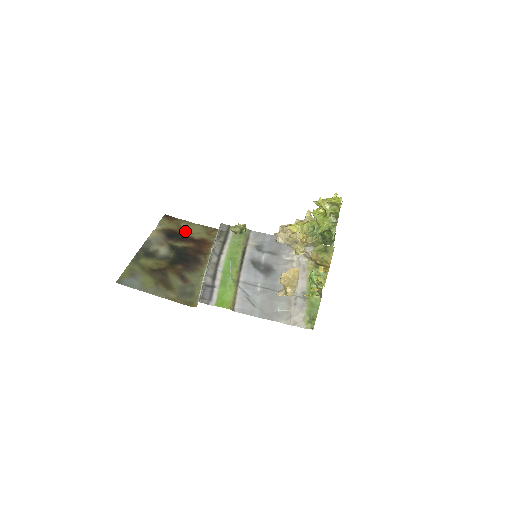
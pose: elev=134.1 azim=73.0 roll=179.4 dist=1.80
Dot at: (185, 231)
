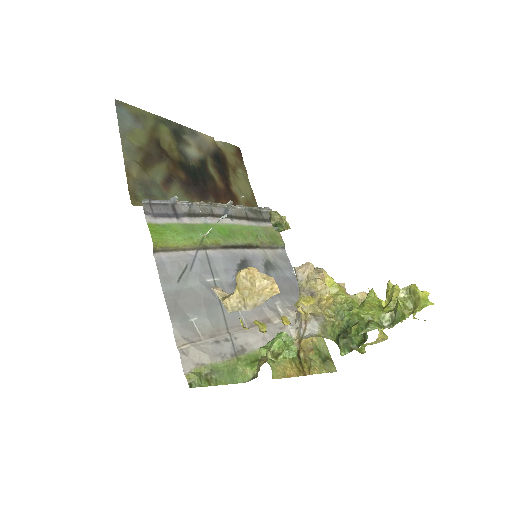
Dot at: (234, 174)
